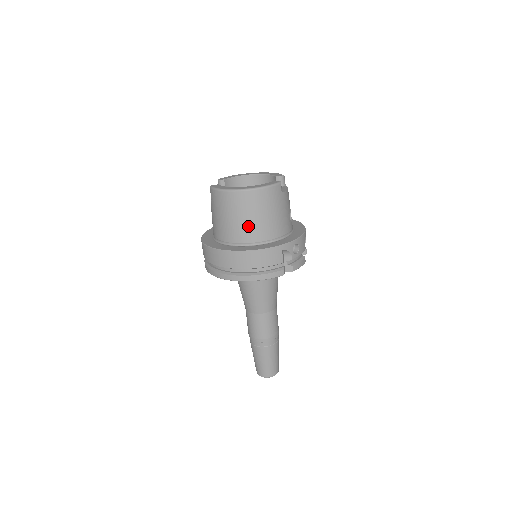
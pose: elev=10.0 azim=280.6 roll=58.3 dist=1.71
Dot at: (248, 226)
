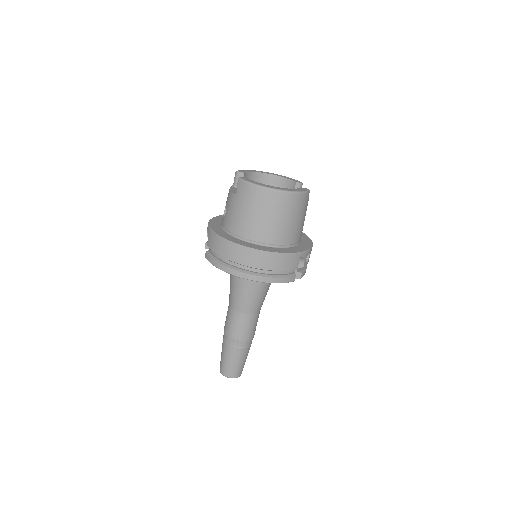
Dot at: (275, 227)
